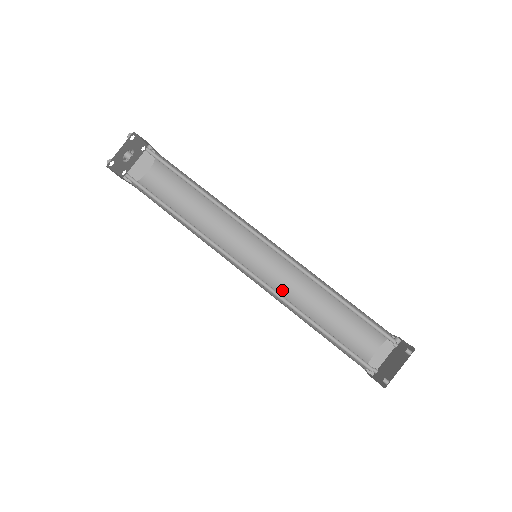
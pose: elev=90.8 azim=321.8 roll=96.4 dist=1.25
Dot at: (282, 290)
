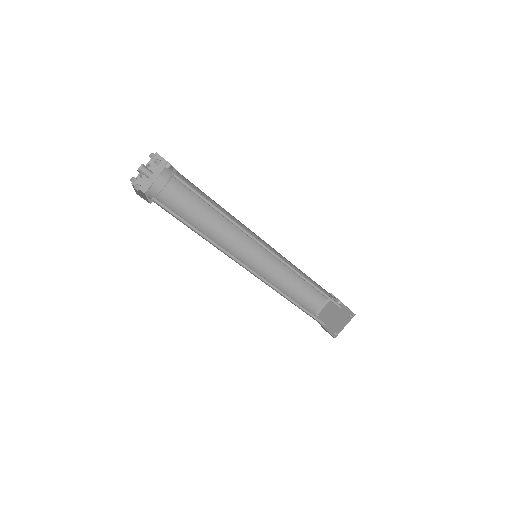
Dot at: (267, 273)
